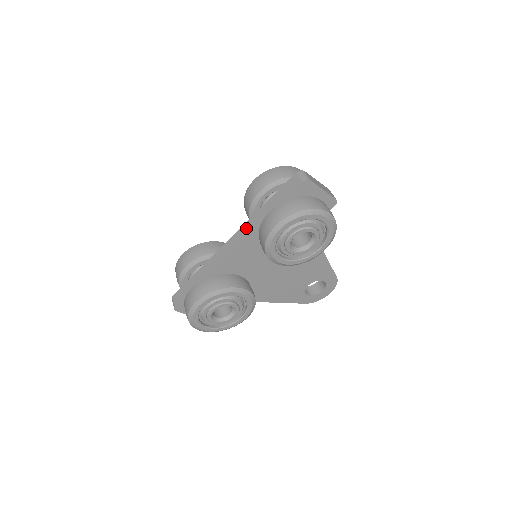
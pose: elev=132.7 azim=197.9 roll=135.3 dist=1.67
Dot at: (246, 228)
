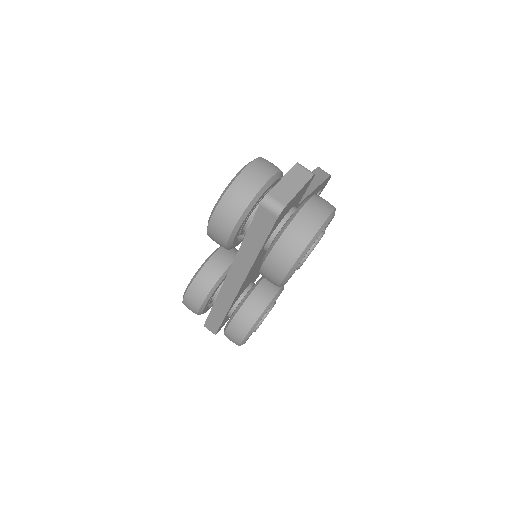
Dot at: (238, 267)
